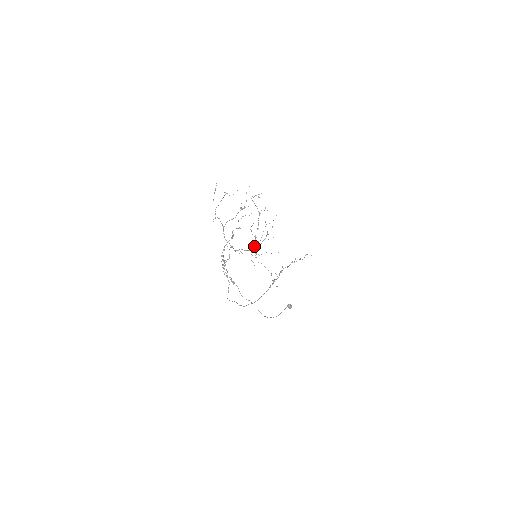
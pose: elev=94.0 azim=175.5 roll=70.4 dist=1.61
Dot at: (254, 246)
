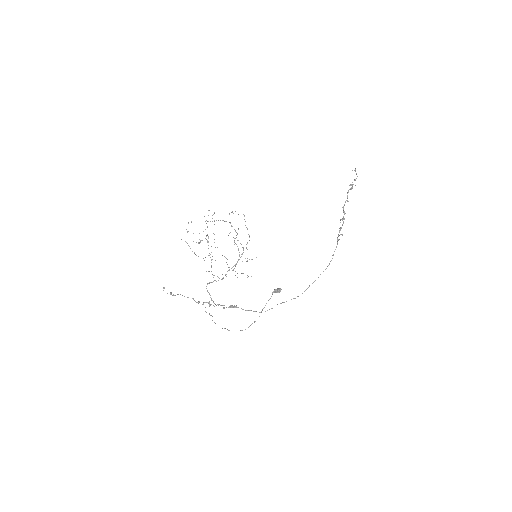
Dot at: (241, 254)
